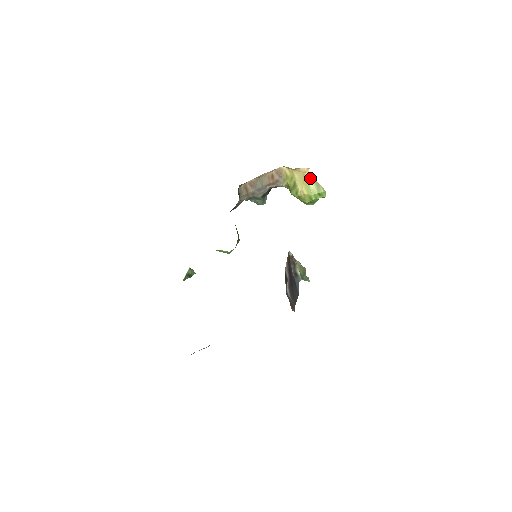
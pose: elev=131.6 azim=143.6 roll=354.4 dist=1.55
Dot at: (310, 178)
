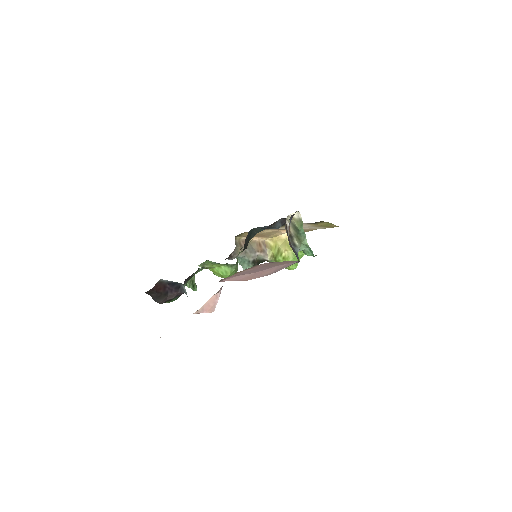
Dot at: occluded
